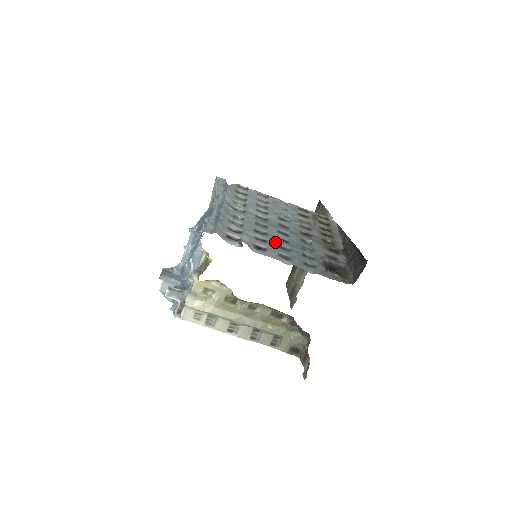
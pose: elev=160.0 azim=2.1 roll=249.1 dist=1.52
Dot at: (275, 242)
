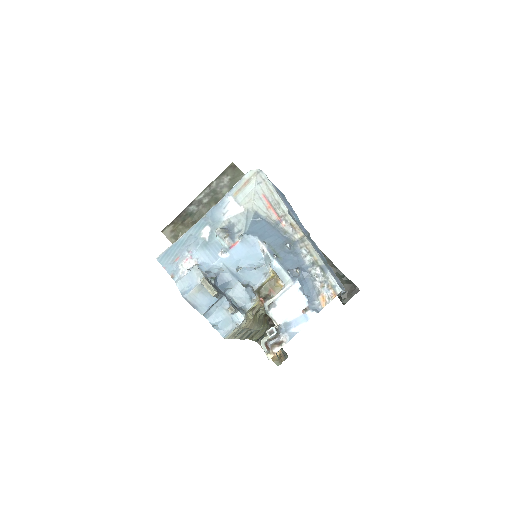
Dot at: occluded
